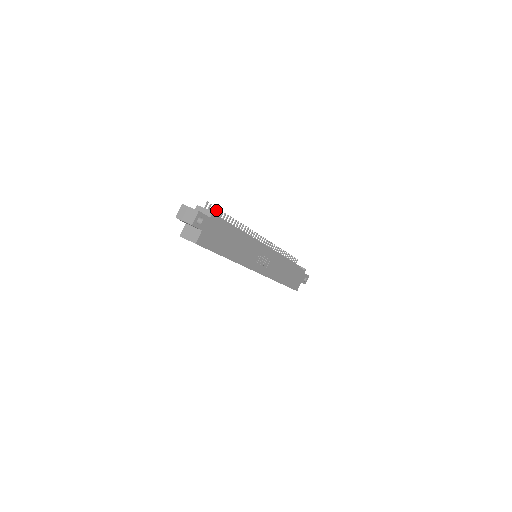
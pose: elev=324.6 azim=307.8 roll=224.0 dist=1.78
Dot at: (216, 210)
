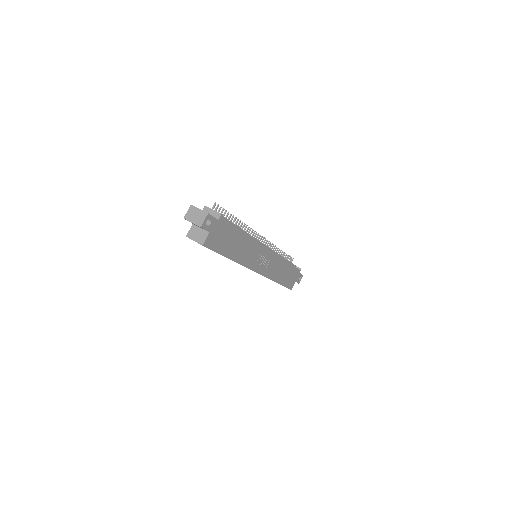
Dot at: occluded
